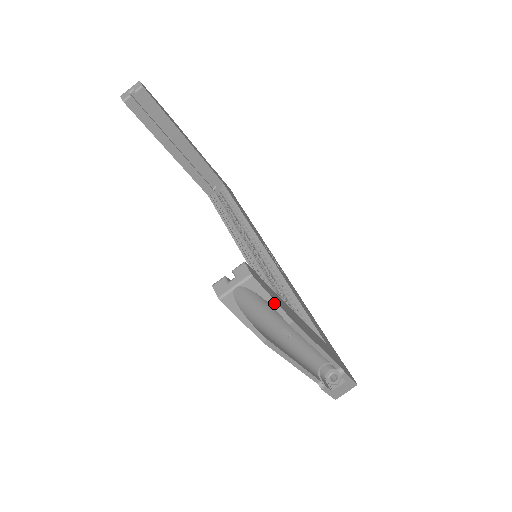
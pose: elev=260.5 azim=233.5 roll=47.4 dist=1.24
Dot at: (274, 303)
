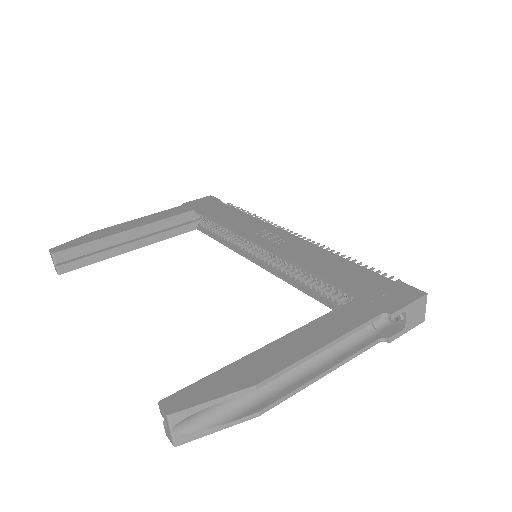
Dot at: (217, 400)
